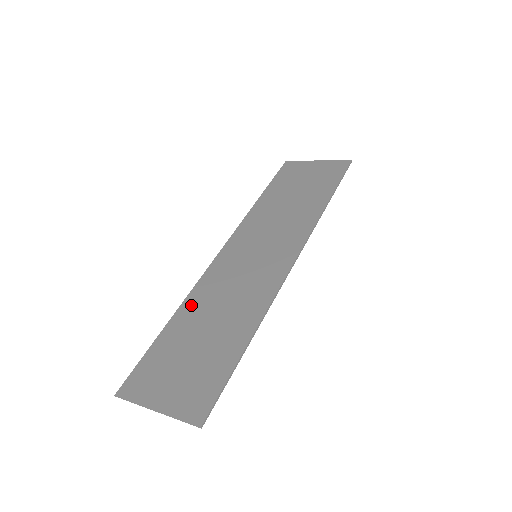
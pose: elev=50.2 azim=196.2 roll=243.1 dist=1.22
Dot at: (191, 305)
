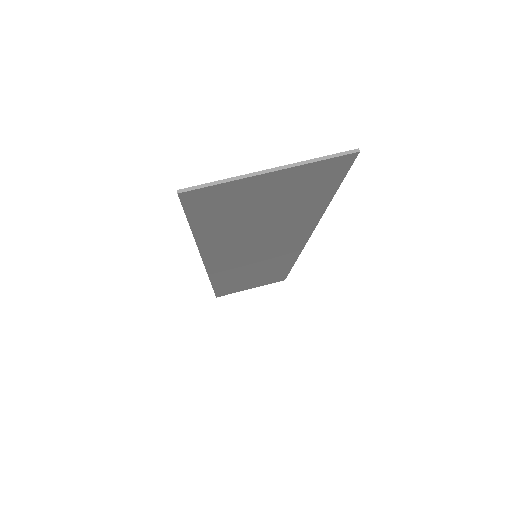
Dot at: (214, 241)
